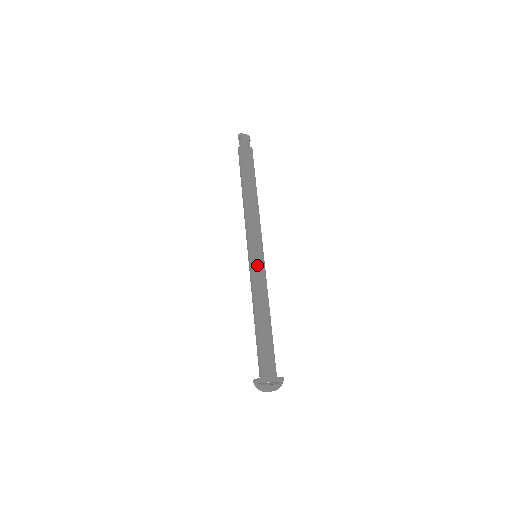
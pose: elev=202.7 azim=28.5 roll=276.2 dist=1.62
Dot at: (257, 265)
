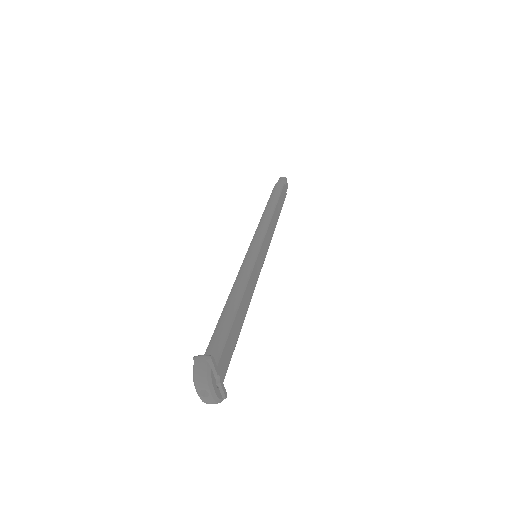
Dot at: (258, 260)
